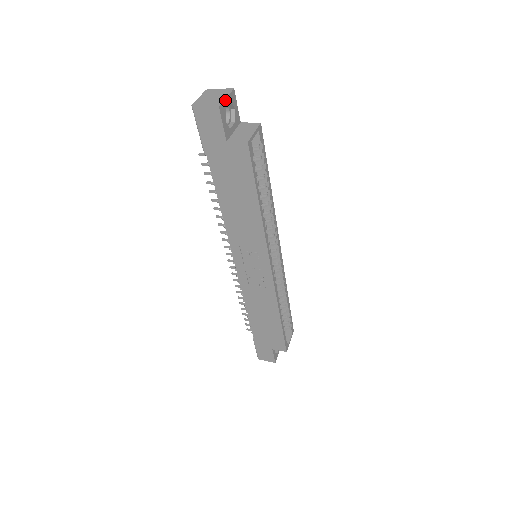
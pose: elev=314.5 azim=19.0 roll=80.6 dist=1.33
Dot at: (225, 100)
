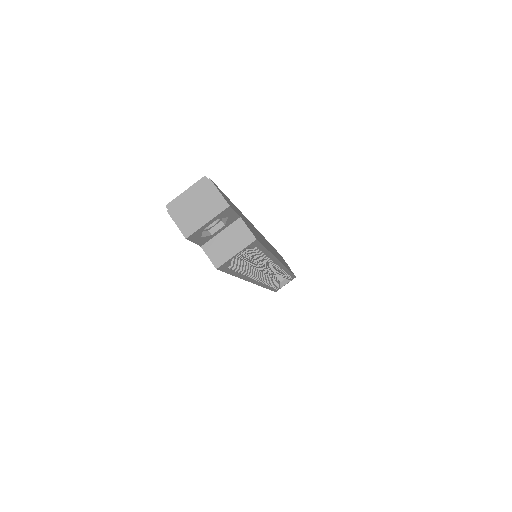
Dot at: (203, 225)
